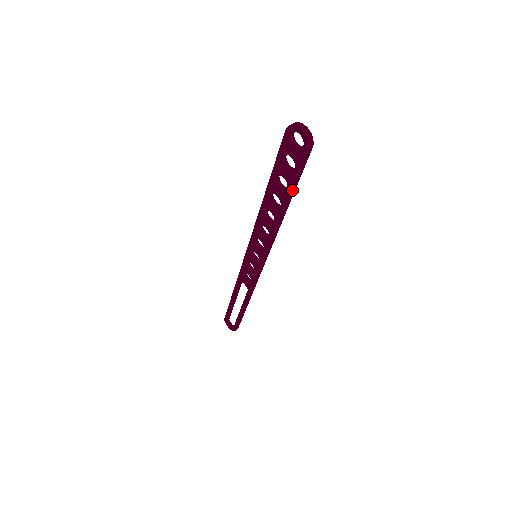
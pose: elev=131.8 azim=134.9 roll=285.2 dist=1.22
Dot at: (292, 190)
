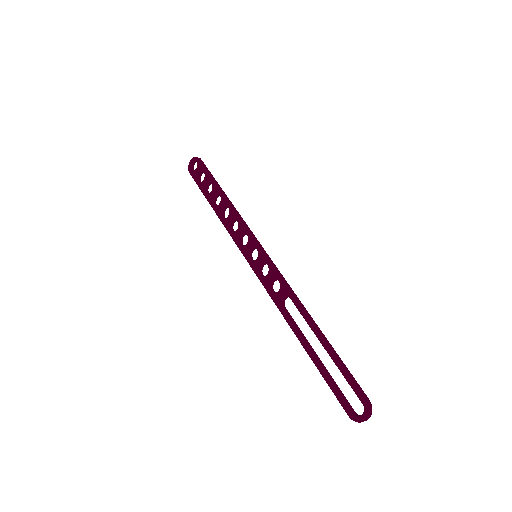
Dot at: (213, 180)
